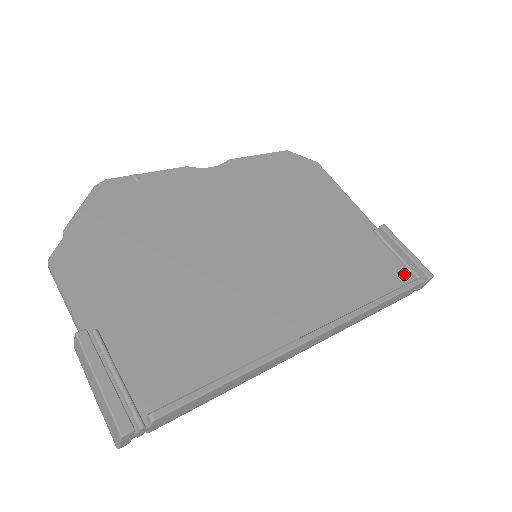
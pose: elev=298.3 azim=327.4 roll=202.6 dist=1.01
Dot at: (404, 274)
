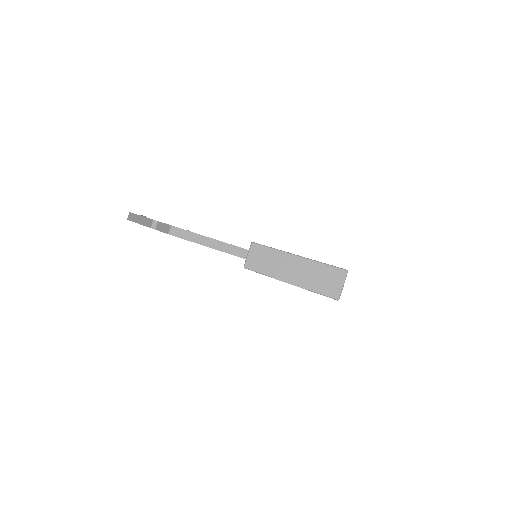
Dot at: occluded
